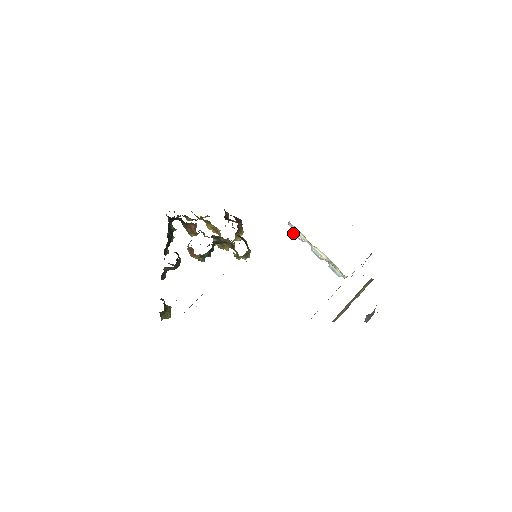
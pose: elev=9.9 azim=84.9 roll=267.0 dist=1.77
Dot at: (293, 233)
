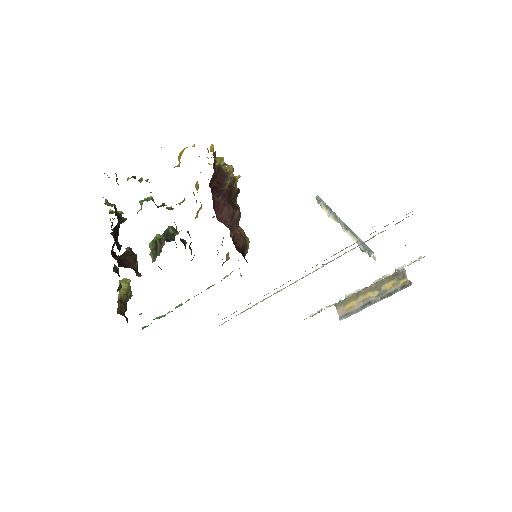
Dot at: occluded
